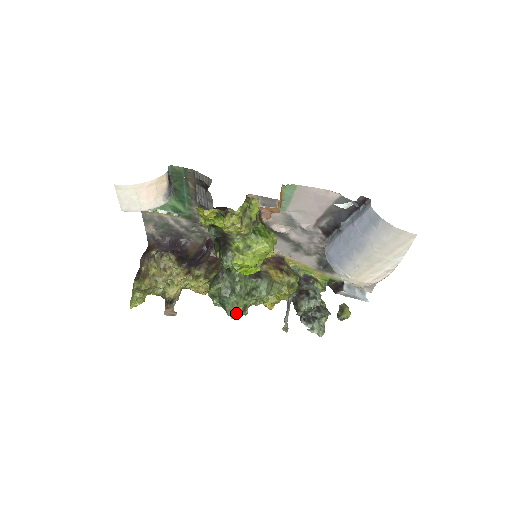
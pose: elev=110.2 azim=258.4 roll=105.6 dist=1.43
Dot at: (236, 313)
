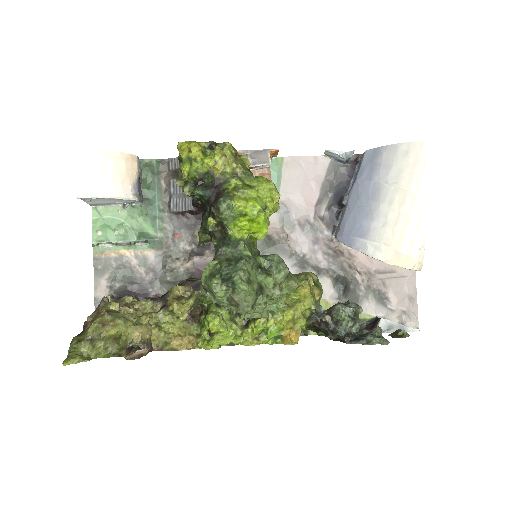
Dot at: (250, 286)
